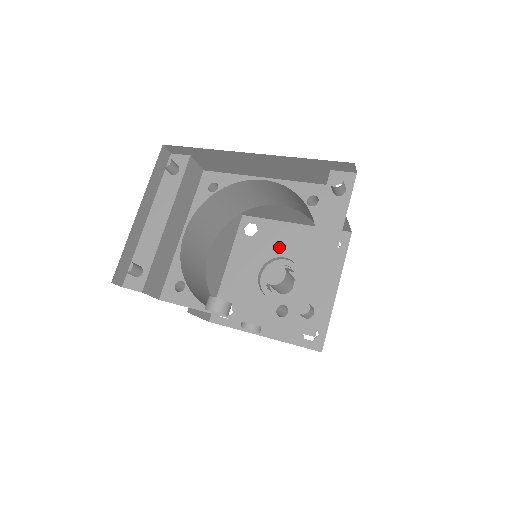
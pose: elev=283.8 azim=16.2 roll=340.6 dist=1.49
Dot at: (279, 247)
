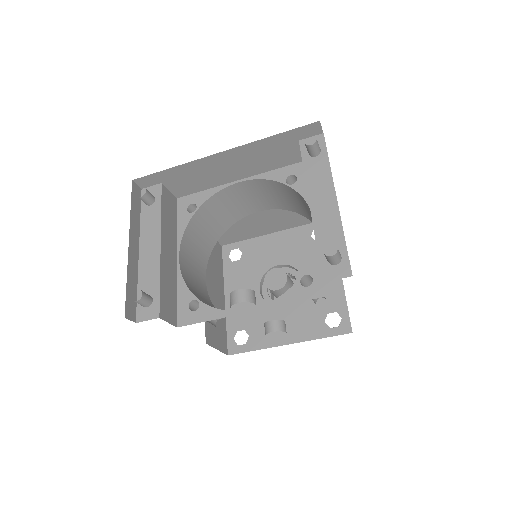
Dot at: (269, 258)
